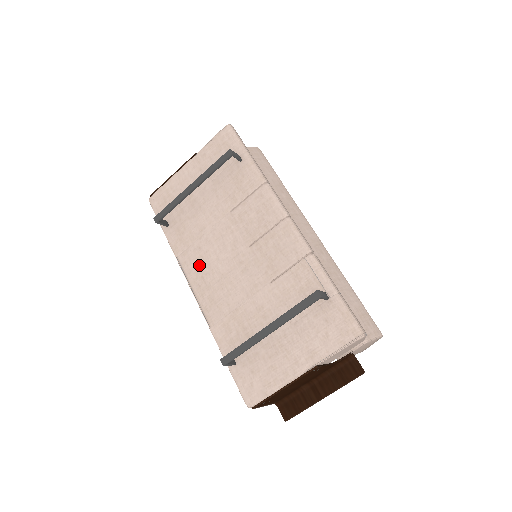
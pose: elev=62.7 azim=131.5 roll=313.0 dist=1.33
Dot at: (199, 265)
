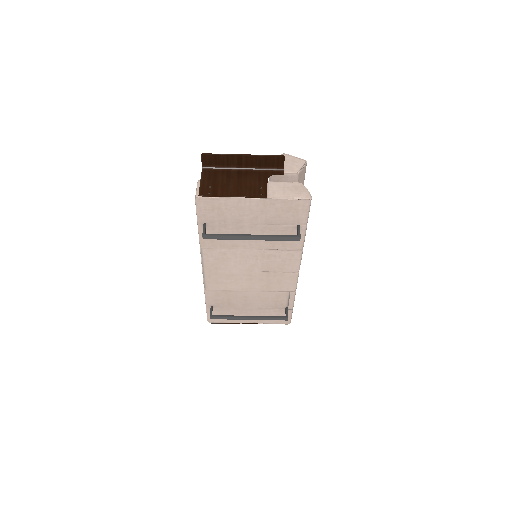
Dot at: (218, 262)
